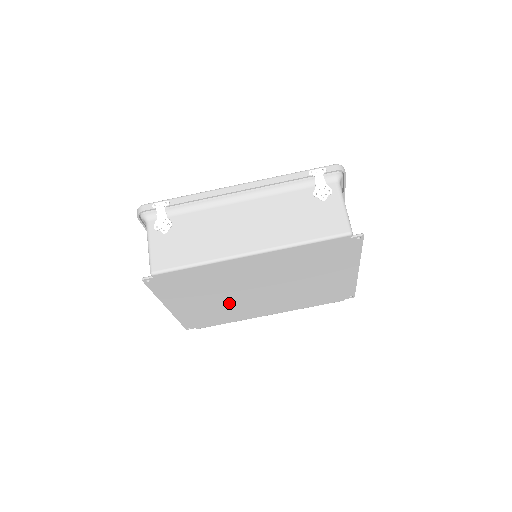
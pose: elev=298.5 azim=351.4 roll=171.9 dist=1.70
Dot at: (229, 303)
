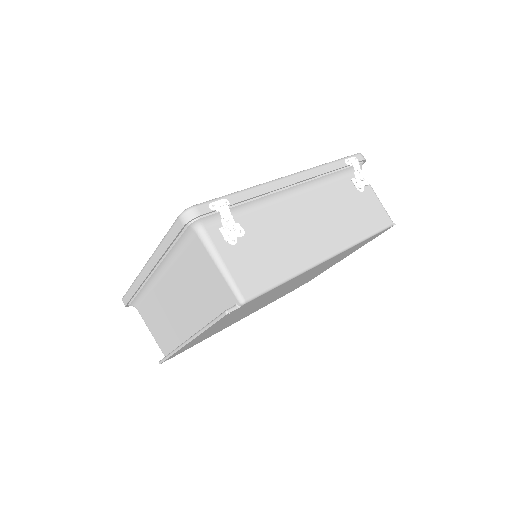
Dot at: (238, 317)
